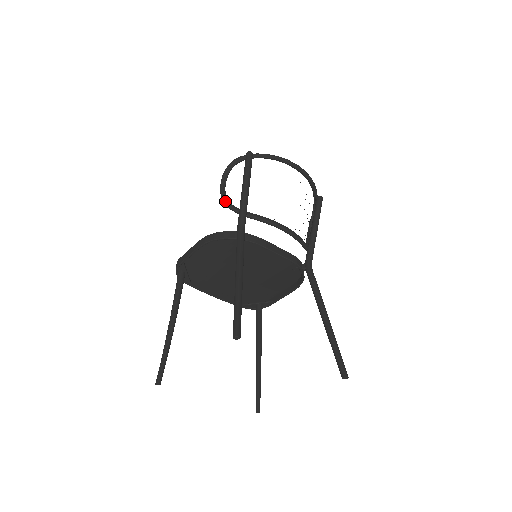
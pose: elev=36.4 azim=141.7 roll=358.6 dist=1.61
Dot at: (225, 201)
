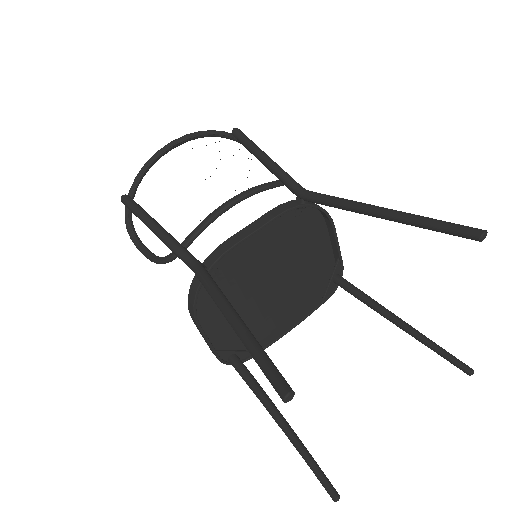
Dot at: (159, 262)
